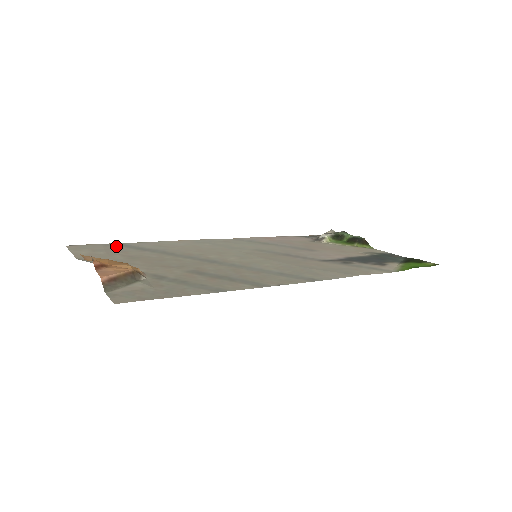
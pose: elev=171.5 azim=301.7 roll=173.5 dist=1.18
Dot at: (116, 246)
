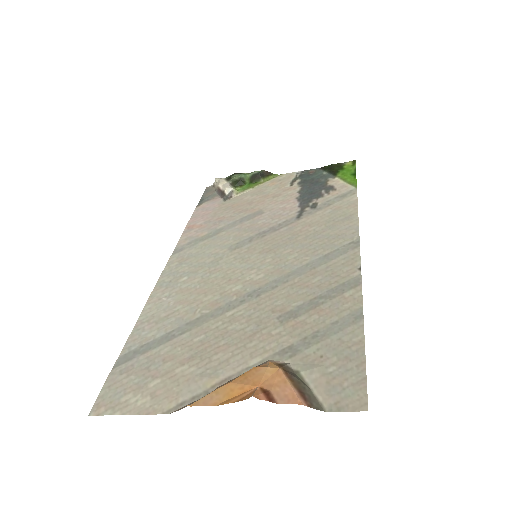
Dot at: (133, 362)
